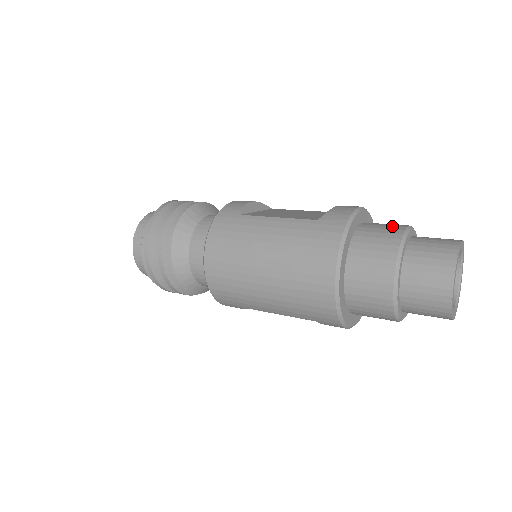
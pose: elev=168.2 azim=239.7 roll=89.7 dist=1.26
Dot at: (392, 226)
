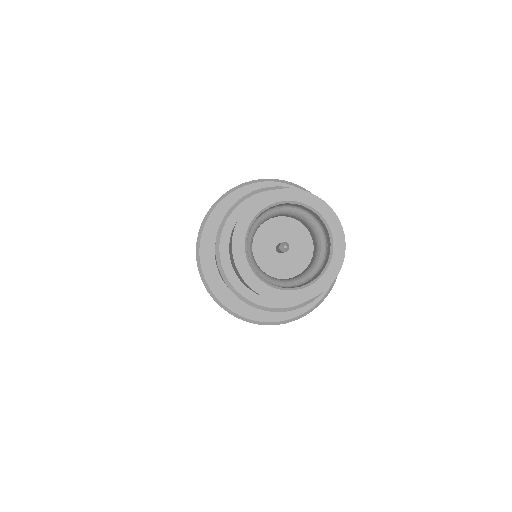
Dot at: occluded
